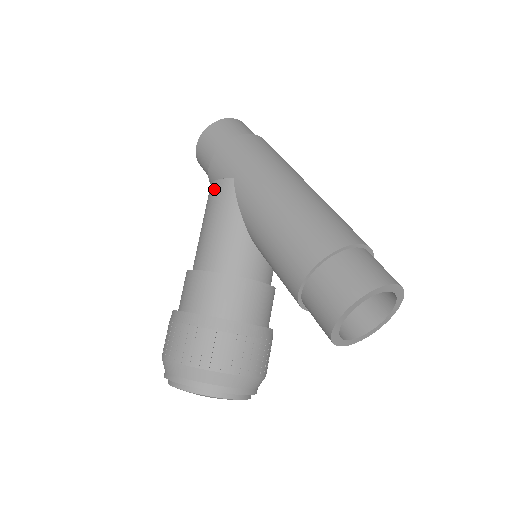
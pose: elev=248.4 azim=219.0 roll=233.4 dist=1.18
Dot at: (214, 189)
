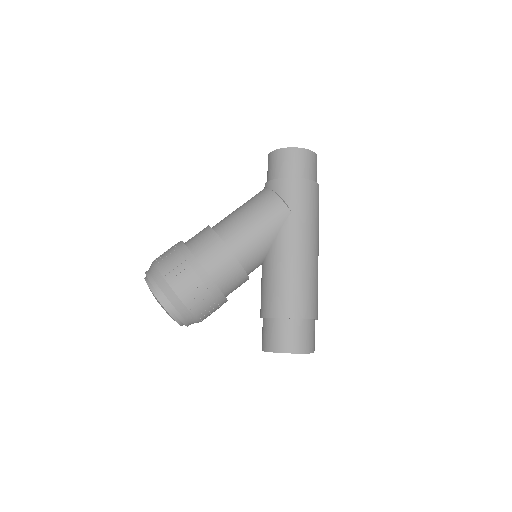
Dot at: (275, 203)
